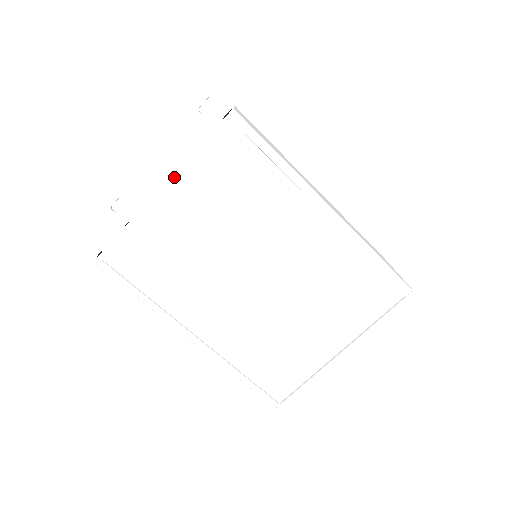
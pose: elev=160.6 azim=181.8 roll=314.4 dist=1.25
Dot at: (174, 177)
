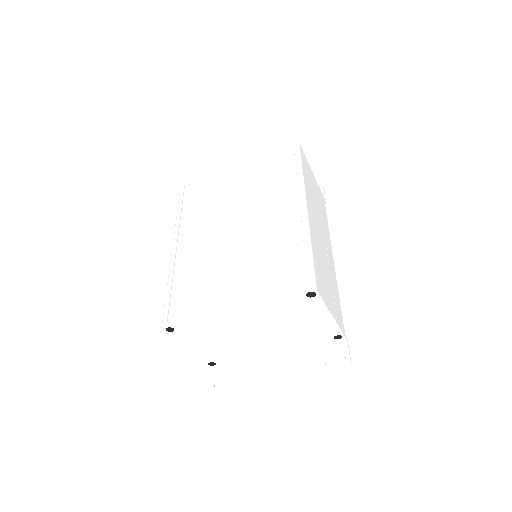
Dot at: (248, 161)
